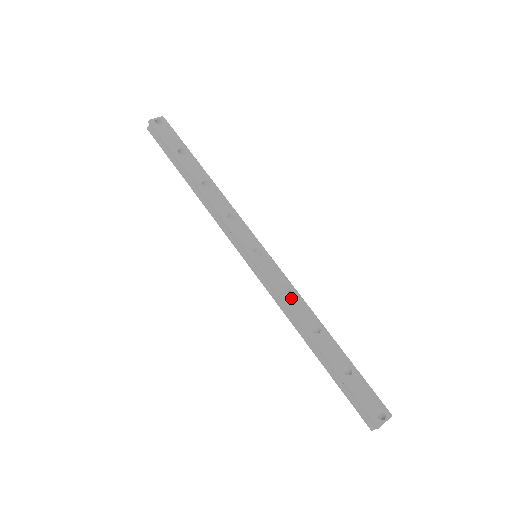
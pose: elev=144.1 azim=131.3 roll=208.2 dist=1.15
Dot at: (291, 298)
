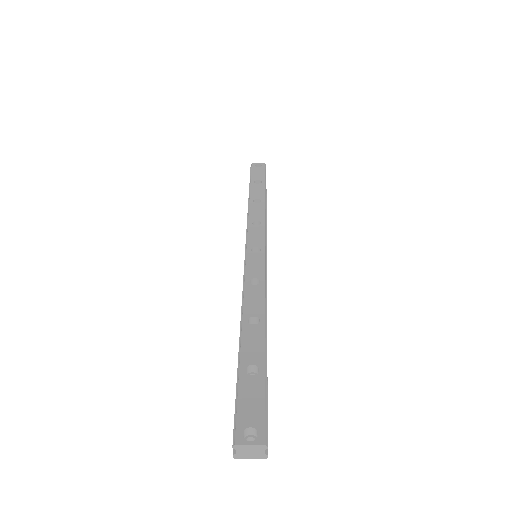
Dot at: (253, 289)
